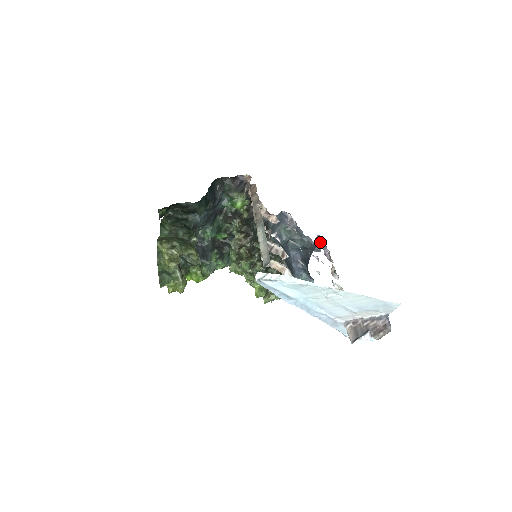
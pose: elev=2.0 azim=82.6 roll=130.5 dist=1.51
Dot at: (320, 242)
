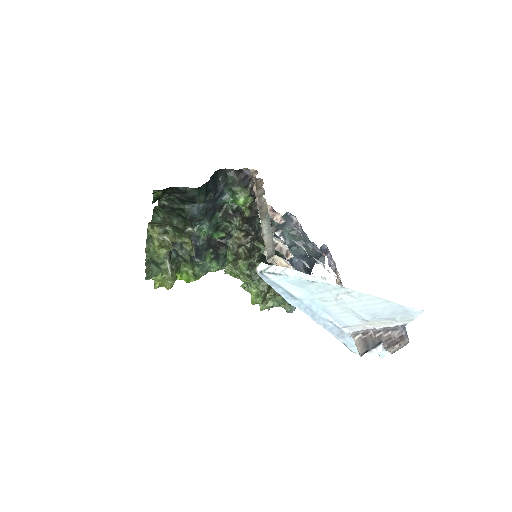
Dot at: (325, 252)
